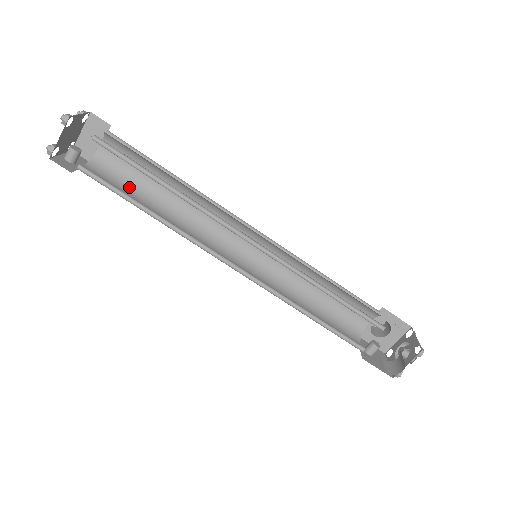
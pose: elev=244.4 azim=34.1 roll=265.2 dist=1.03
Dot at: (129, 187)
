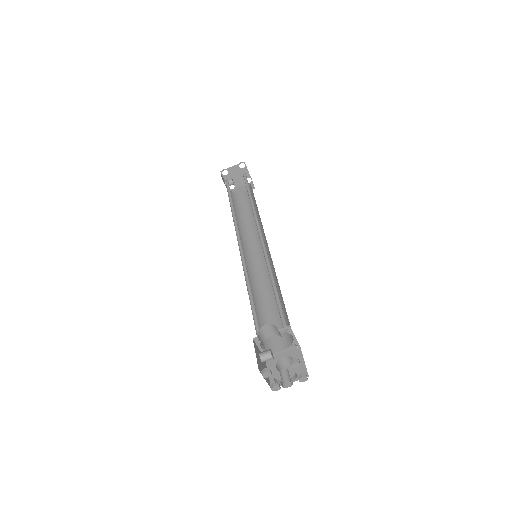
Dot at: (235, 207)
